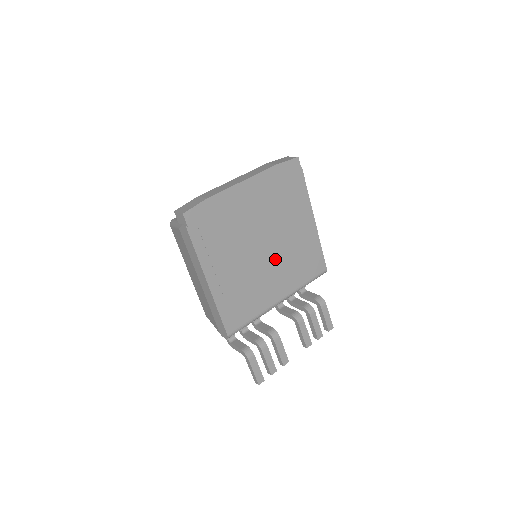
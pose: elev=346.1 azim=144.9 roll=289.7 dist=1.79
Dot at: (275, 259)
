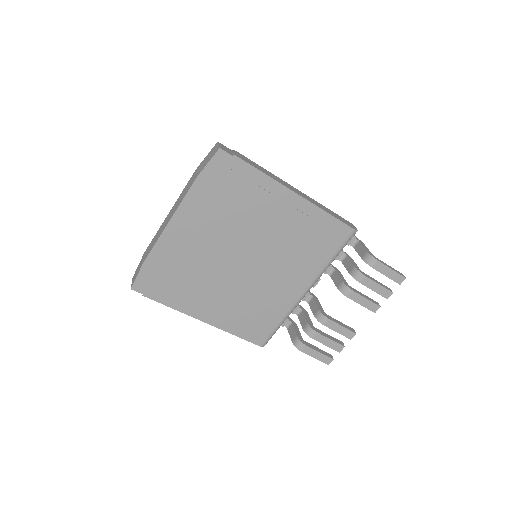
Dot at: (268, 262)
